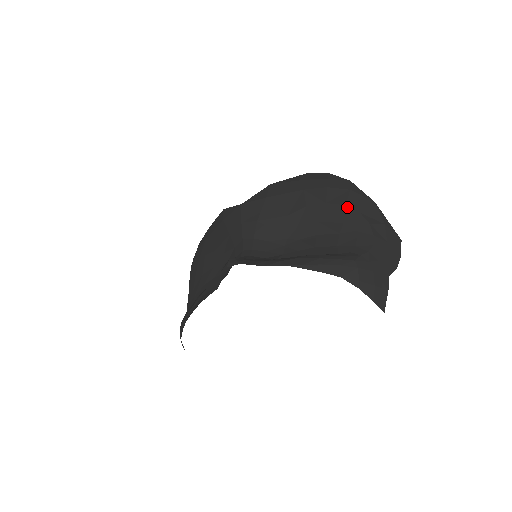
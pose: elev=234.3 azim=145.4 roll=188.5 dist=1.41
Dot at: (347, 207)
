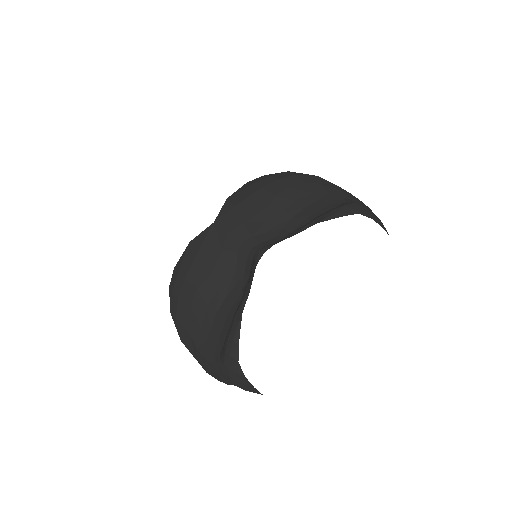
Dot at: (306, 183)
